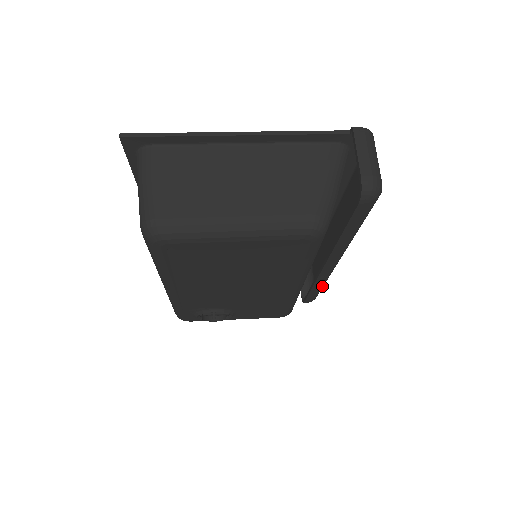
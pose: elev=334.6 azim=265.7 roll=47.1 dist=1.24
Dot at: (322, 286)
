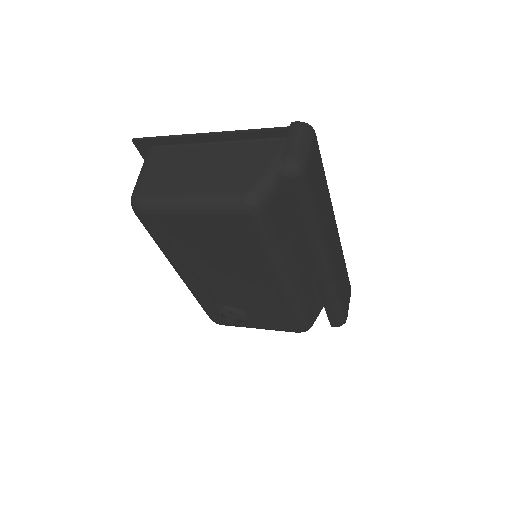
Dot at: (335, 302)
